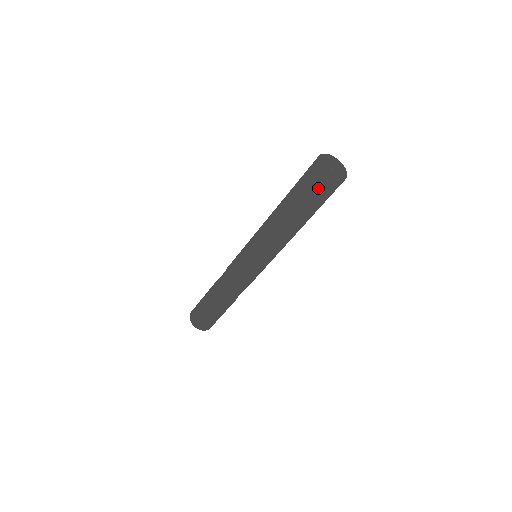
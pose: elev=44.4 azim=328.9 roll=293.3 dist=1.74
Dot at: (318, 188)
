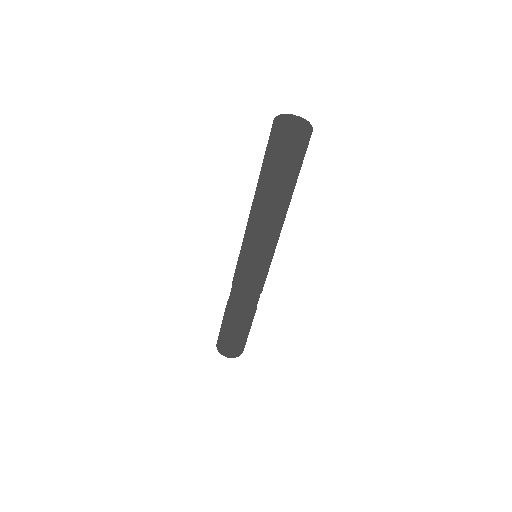
Dot at: (289, 153)
